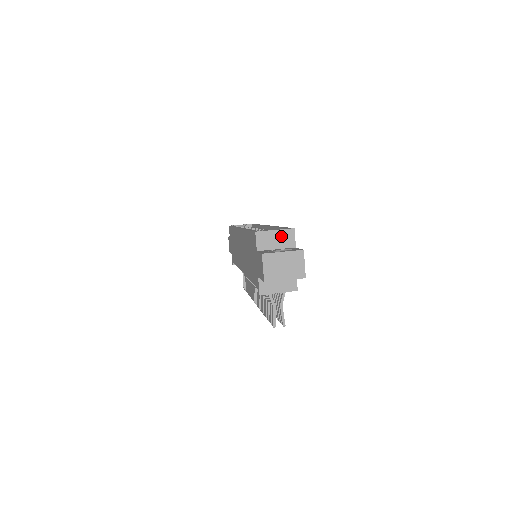
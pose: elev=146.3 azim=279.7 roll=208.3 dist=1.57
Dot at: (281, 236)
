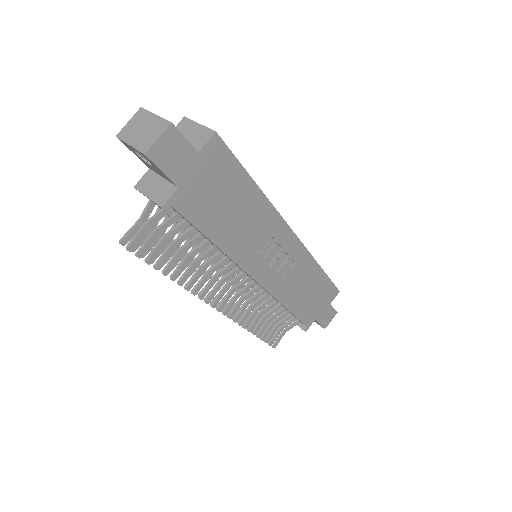
Dot at: (198, 133)
